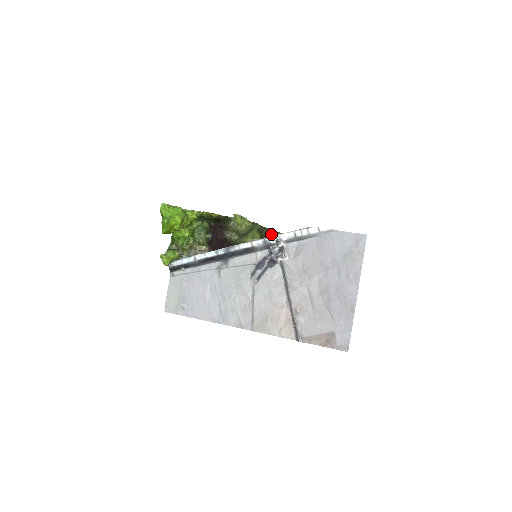
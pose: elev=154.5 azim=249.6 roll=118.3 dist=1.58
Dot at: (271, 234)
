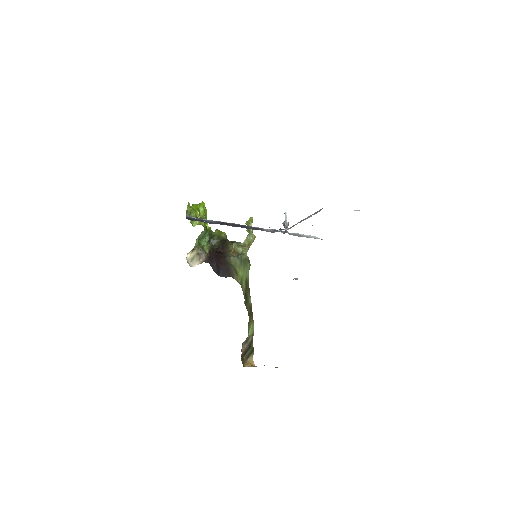
Dot at: (250, 310)
